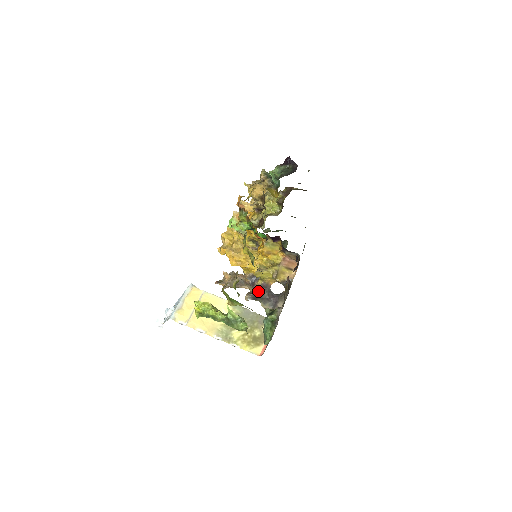
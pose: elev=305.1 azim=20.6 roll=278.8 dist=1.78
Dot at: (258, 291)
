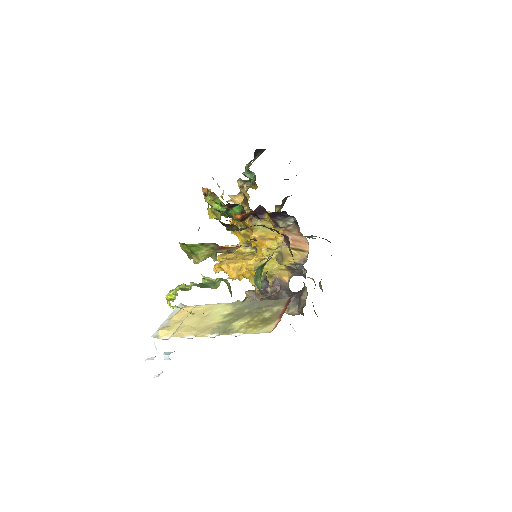
Dot at: (273, 294)
